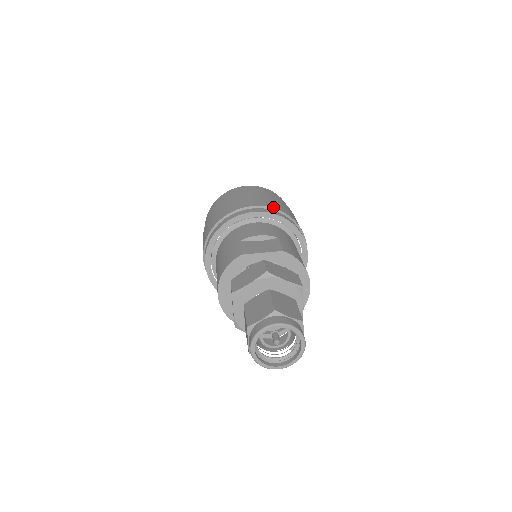
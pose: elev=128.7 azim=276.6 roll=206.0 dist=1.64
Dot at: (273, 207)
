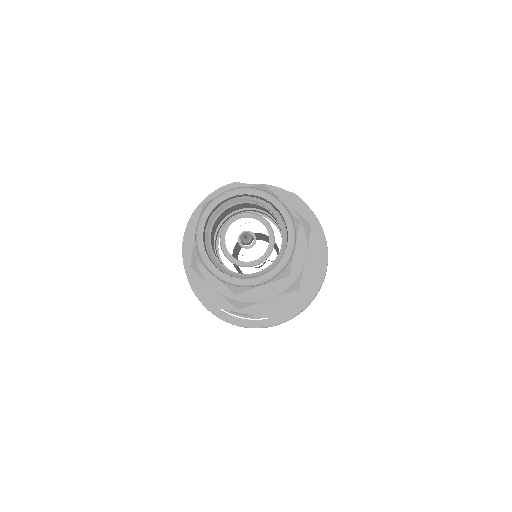
Dot at: occluded
